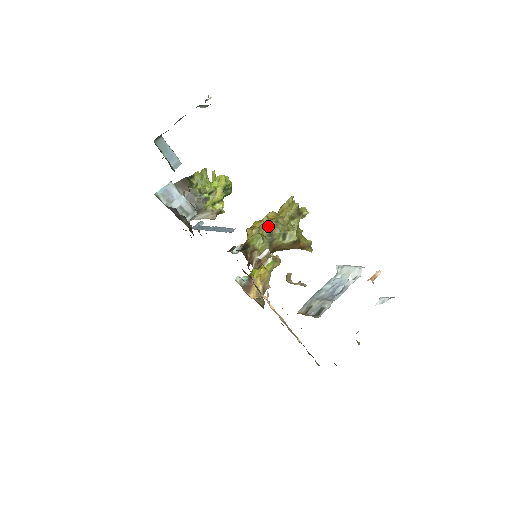
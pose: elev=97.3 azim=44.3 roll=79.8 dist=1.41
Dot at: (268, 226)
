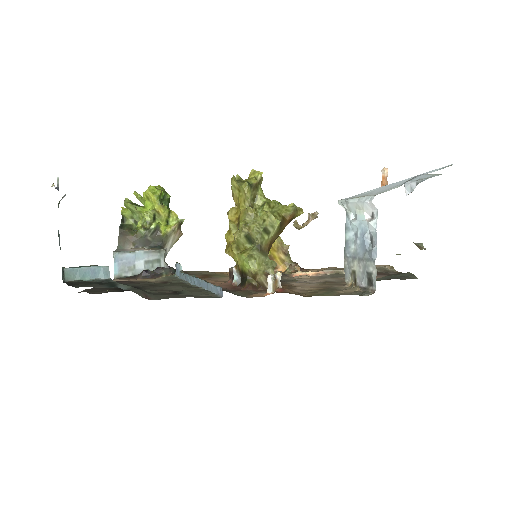
Dot at: (242, 237)
